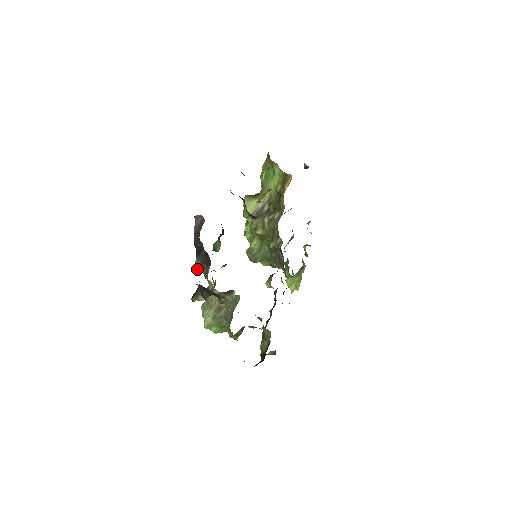
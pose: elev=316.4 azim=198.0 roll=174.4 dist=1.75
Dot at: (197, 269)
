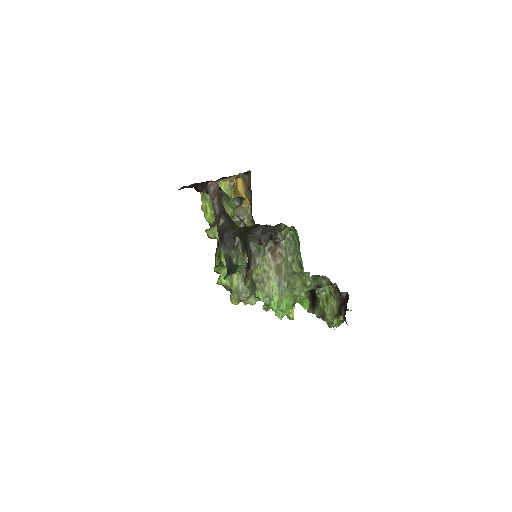
Dot at: (227, 262)
